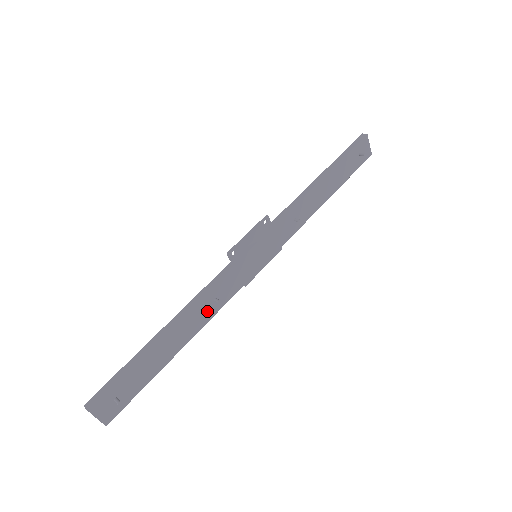
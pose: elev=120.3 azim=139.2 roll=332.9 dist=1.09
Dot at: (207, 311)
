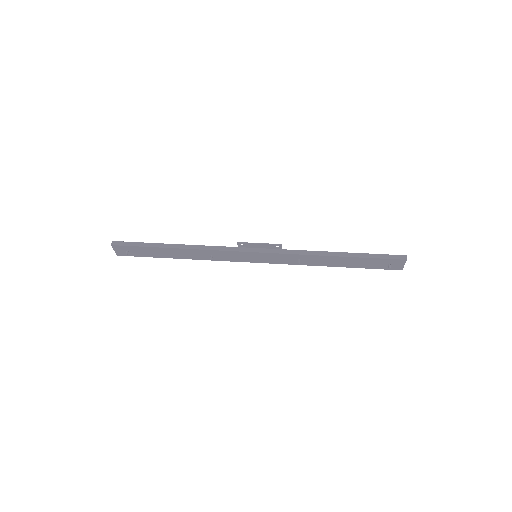
Dot at: (203, 256)
